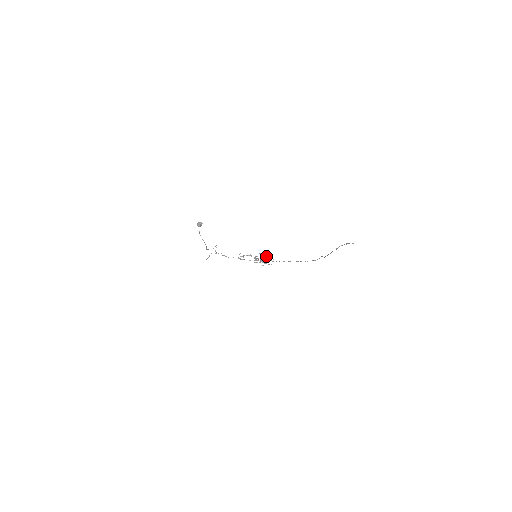
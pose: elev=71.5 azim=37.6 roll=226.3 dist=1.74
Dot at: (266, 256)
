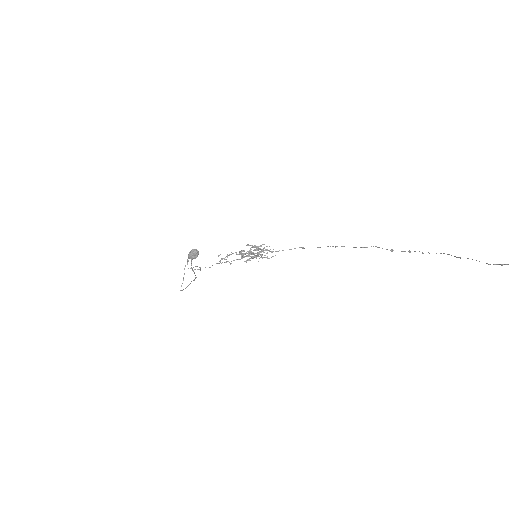
Dot at: (258, 246)
